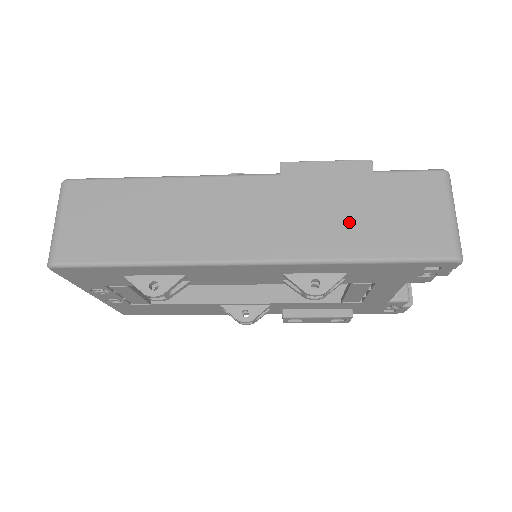
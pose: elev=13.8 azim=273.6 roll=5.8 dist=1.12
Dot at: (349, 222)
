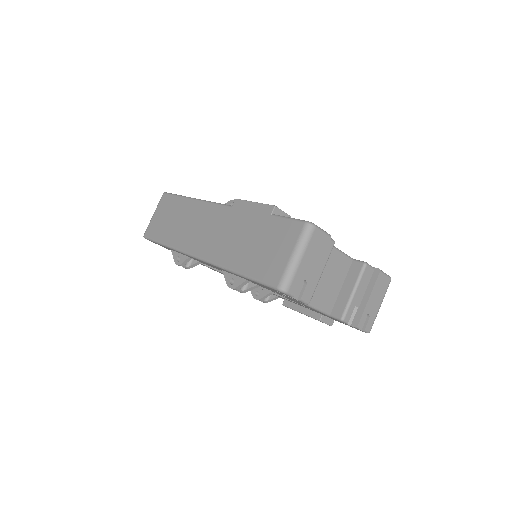
Dot at: (243, 246)
